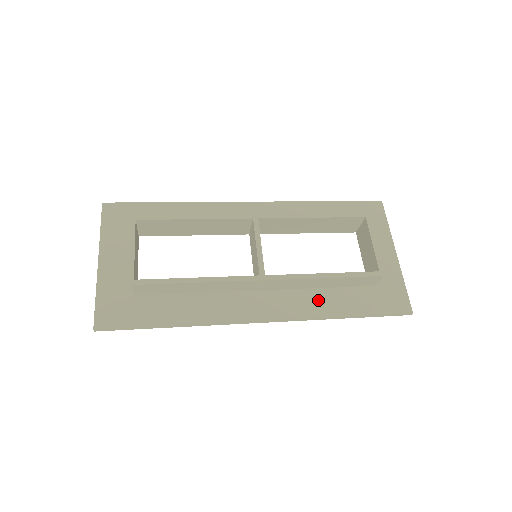
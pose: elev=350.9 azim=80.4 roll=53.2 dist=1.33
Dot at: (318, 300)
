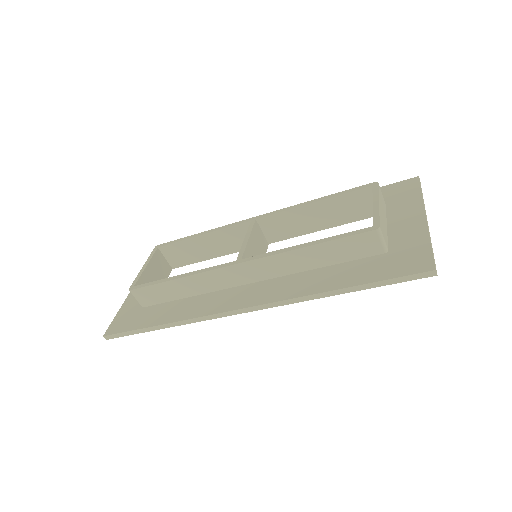
Dot at: (308, 280)
